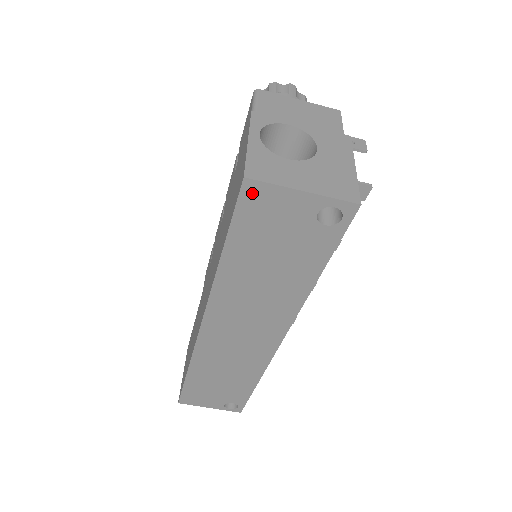
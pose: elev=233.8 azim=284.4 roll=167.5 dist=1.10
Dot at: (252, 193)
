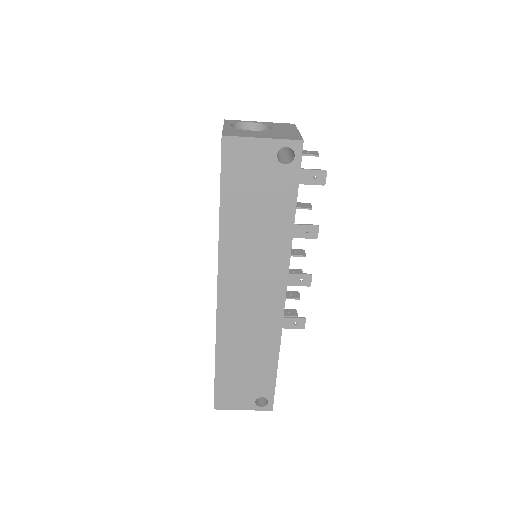
Dot at: (230, 148)
